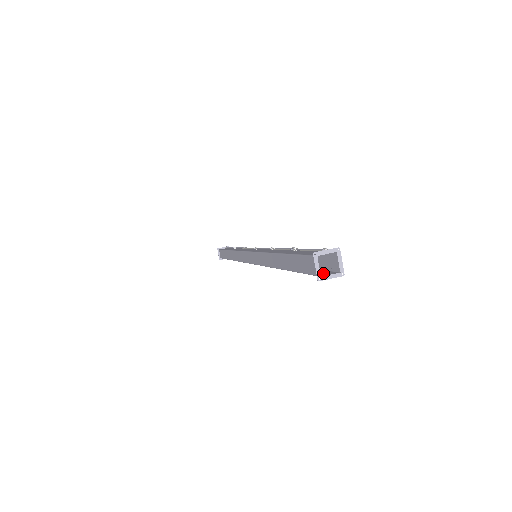
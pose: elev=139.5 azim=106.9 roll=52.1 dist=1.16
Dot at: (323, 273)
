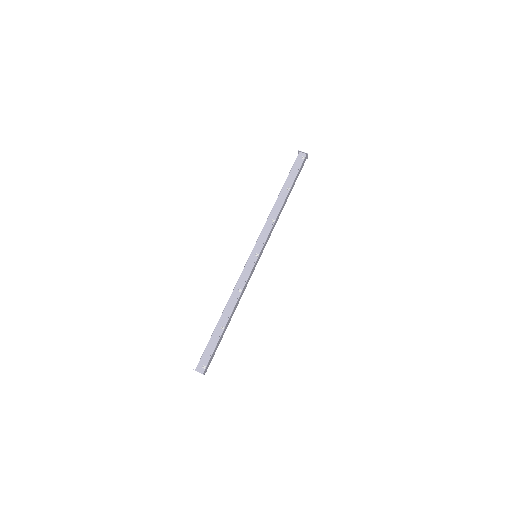
Dot at: occluded
